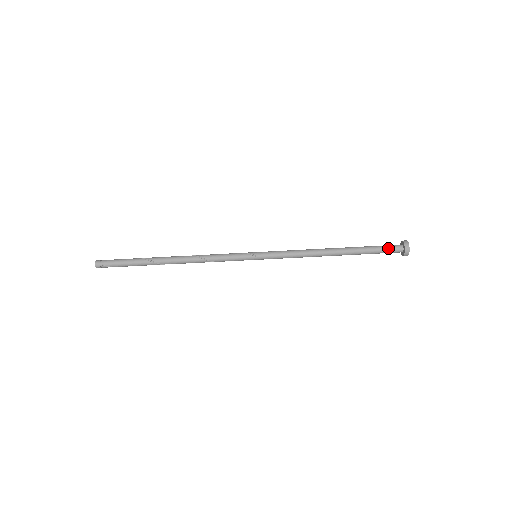
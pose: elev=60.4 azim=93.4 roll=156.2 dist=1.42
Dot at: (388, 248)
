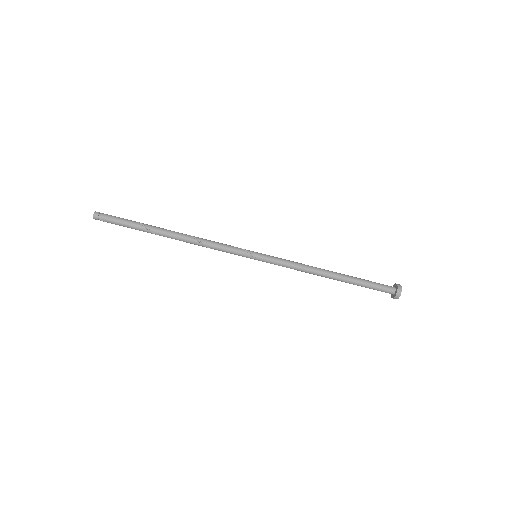
Dot at: (381, 289)
